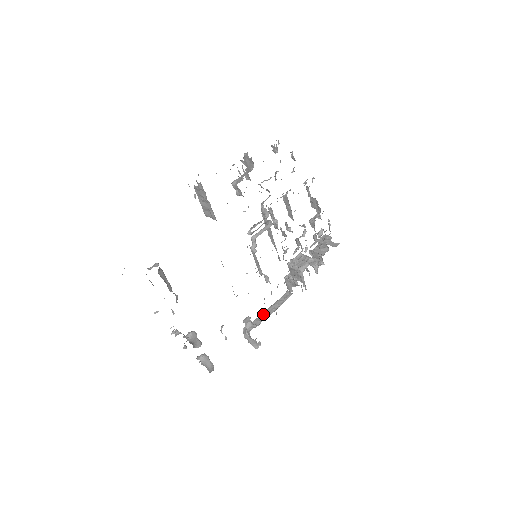
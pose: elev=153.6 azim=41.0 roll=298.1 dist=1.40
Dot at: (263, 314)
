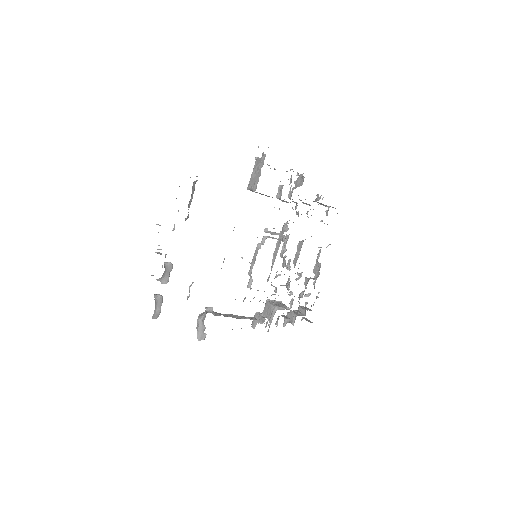
Dot at: (225, 314)
